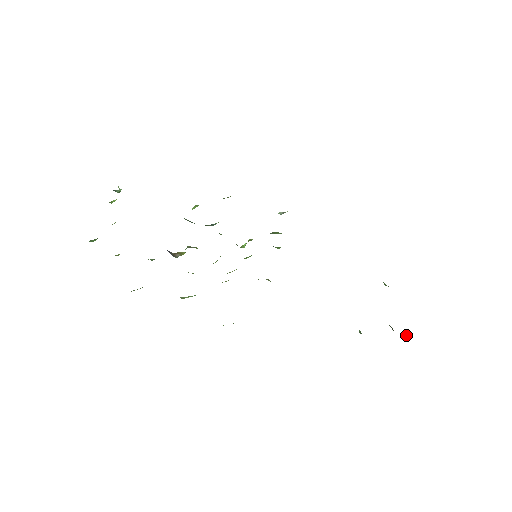
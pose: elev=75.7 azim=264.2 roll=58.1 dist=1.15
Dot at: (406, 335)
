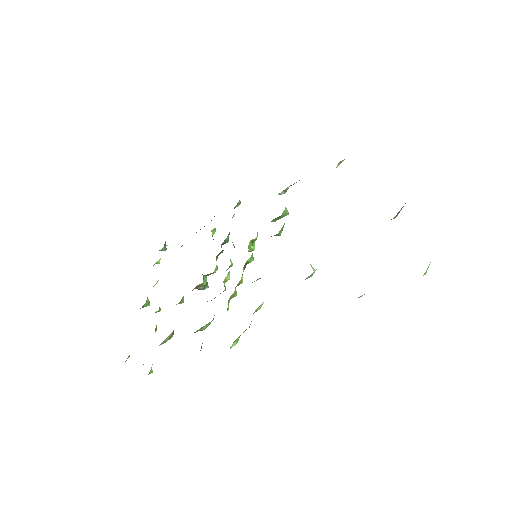
Dot at: occluded
